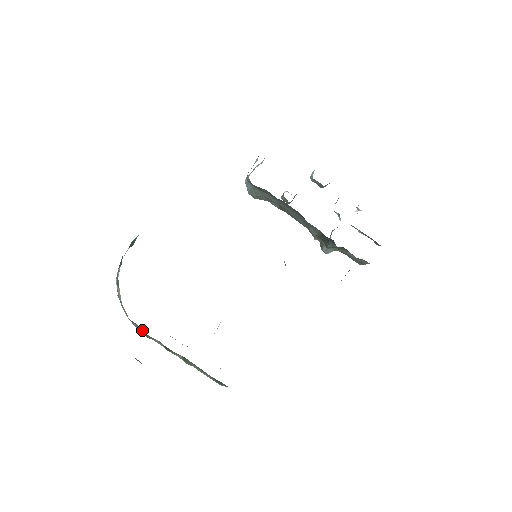
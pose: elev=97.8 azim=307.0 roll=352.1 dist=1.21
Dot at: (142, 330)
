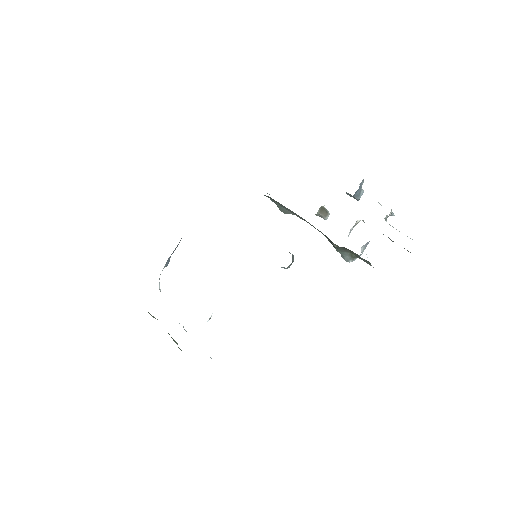
Dot at: occluded
